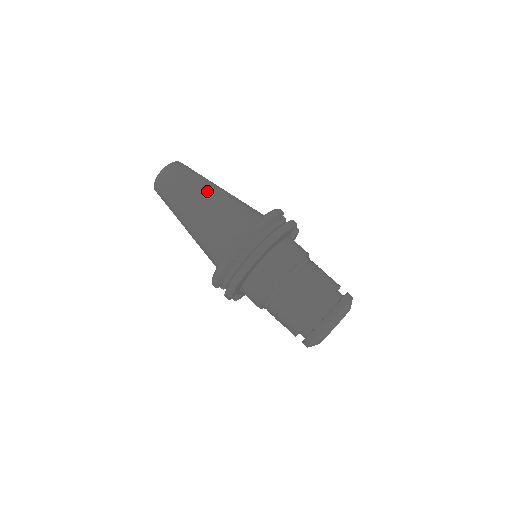
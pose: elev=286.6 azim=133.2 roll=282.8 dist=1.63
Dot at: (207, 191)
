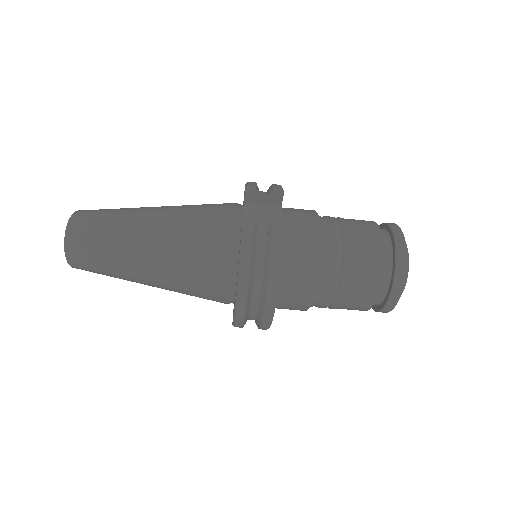
Dot at: (142, 257)
